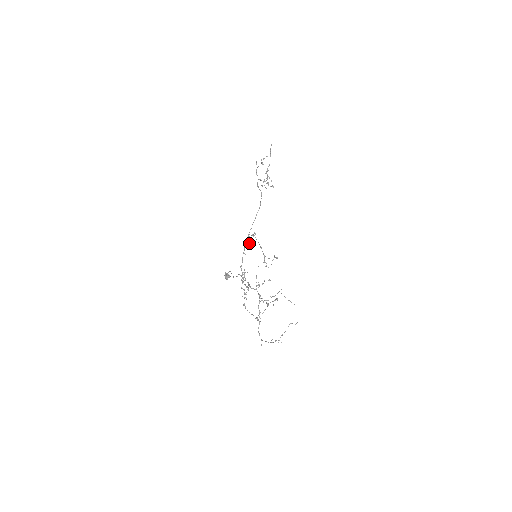
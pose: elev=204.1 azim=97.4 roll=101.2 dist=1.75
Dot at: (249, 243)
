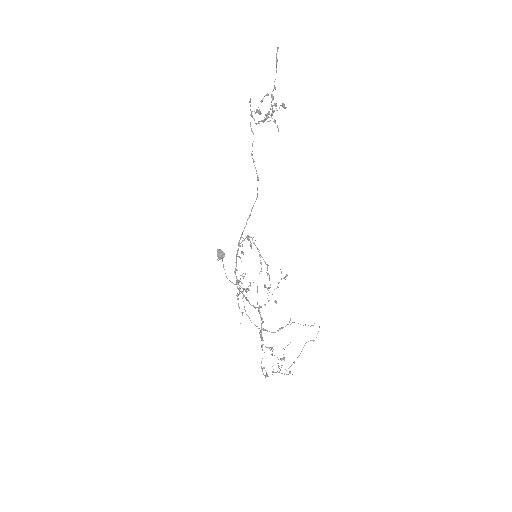
Dot at: (242, 253)
